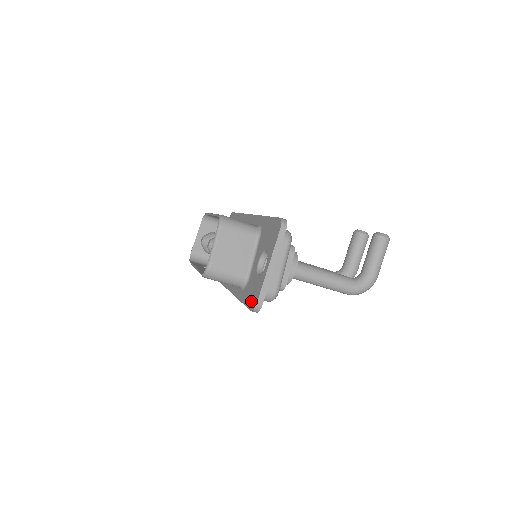
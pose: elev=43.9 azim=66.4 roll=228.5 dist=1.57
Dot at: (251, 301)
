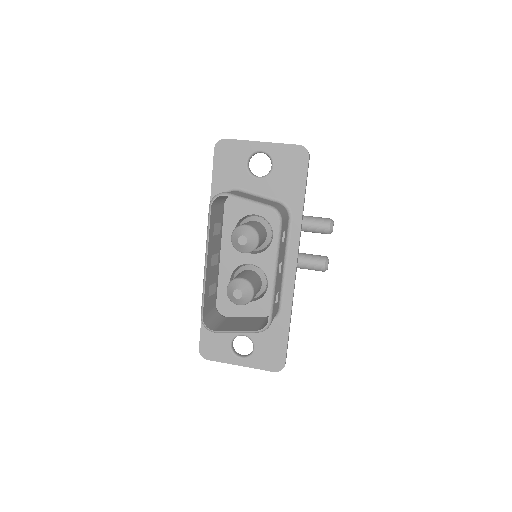
Dot at: (207, 345)
